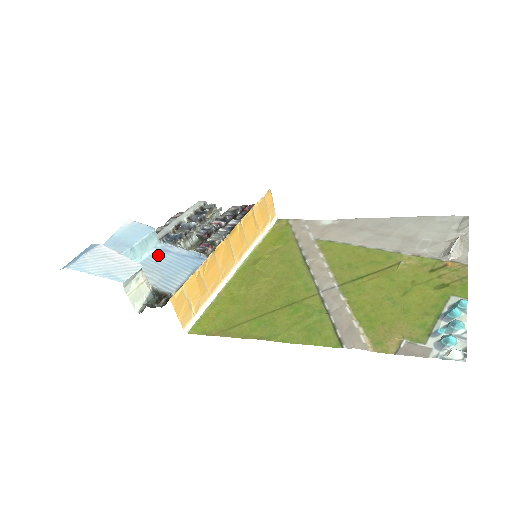
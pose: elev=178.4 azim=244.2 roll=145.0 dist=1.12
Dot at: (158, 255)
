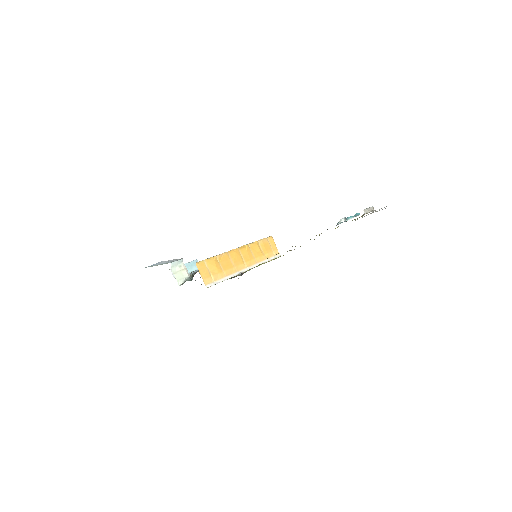
Dot at: (198, 270)
